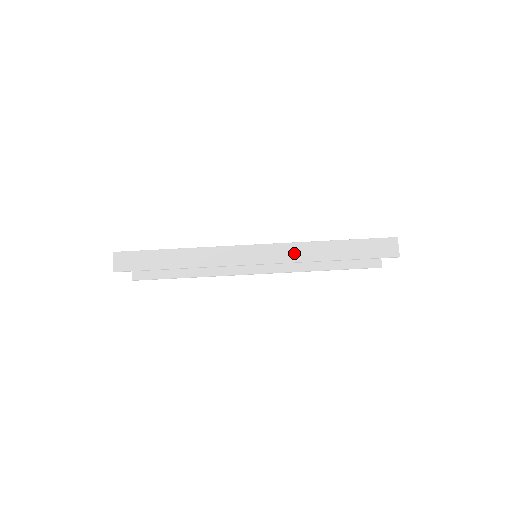
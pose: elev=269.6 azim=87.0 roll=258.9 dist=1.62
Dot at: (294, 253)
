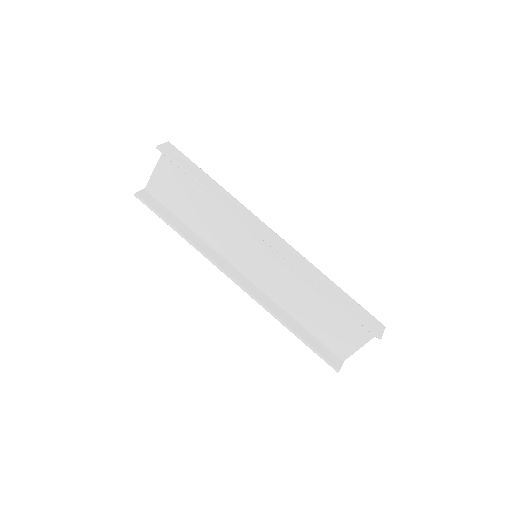
Dot at: (301, 261)
